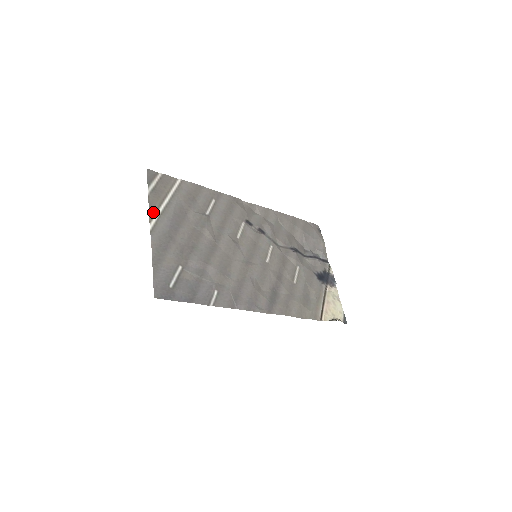
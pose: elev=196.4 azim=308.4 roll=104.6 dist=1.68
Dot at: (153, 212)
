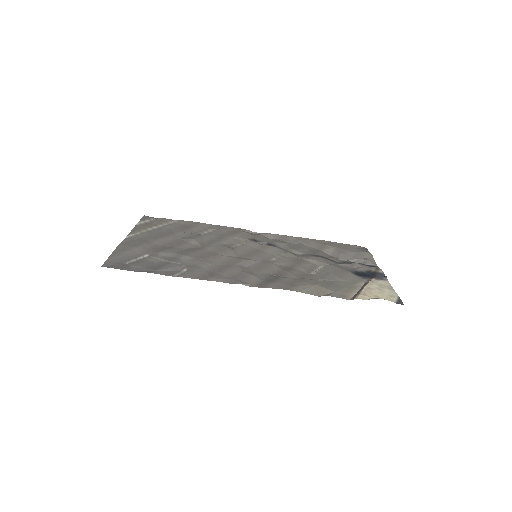
Dot at: (136, 232)
